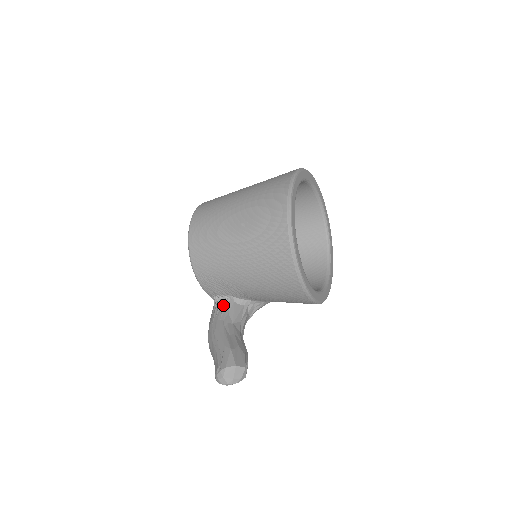
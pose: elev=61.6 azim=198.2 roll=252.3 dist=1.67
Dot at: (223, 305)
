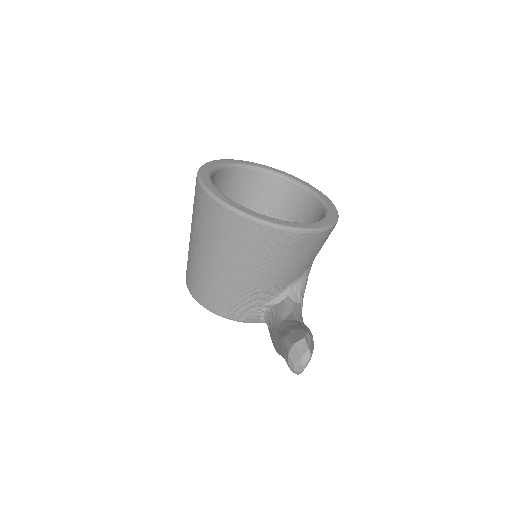
Dot at: (268, 317)
